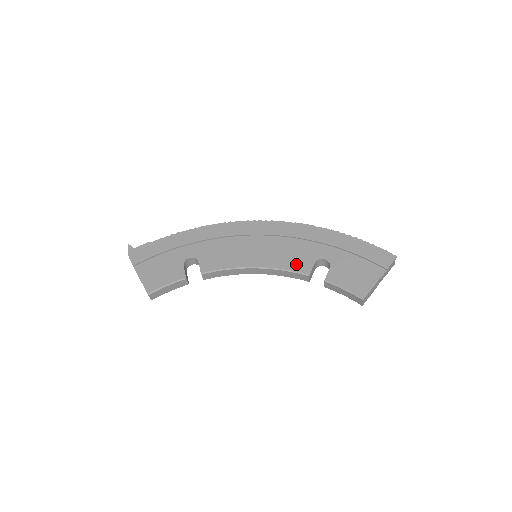
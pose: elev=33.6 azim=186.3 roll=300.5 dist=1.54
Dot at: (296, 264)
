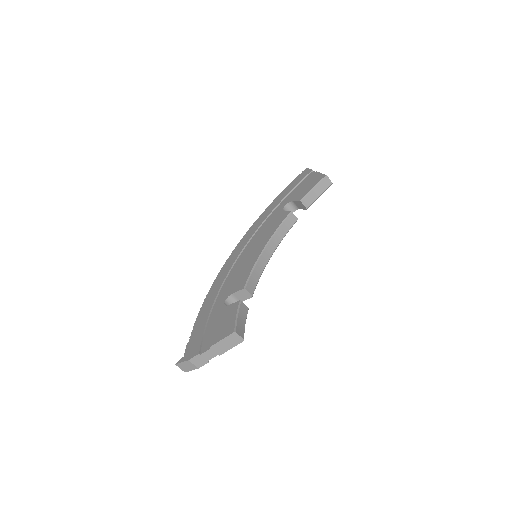
Dot at: (278, 222)
